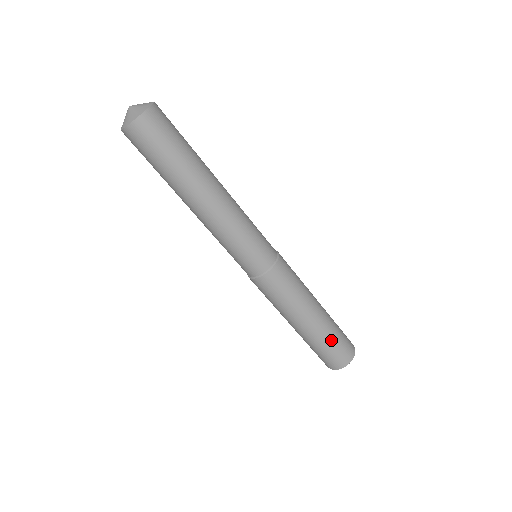
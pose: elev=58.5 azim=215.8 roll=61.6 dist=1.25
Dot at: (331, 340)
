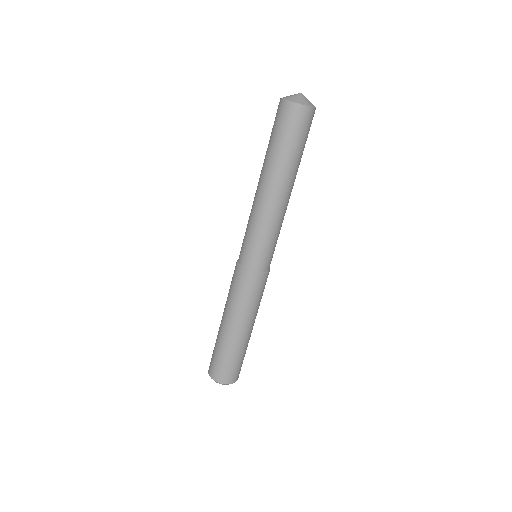
Dot at: (223, 354)
